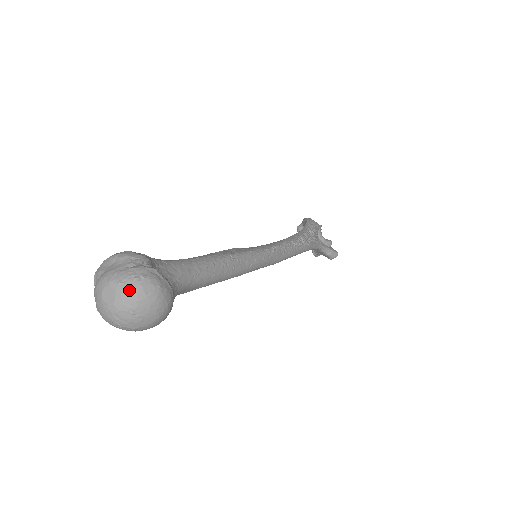
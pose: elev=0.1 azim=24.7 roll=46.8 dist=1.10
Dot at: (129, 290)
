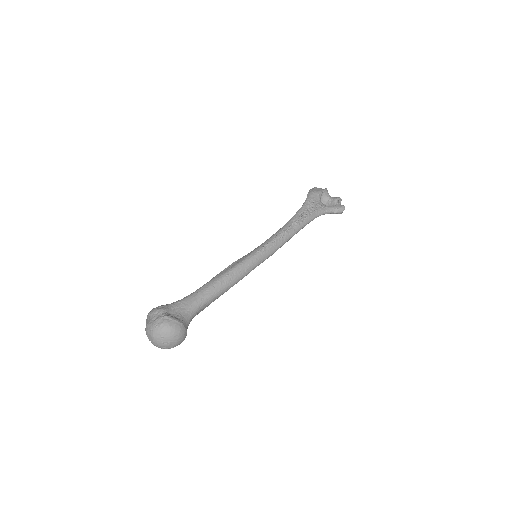
Dot at: (156, 334)
